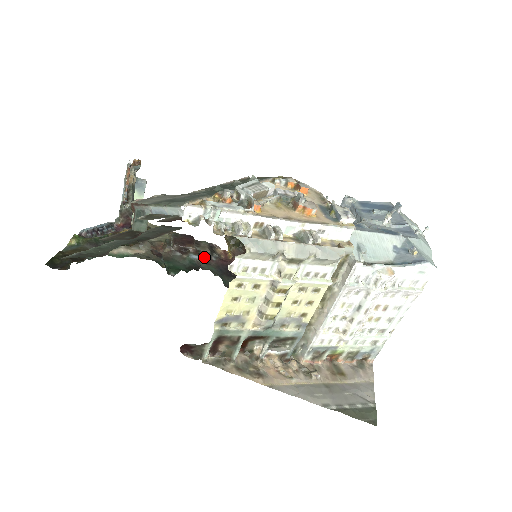
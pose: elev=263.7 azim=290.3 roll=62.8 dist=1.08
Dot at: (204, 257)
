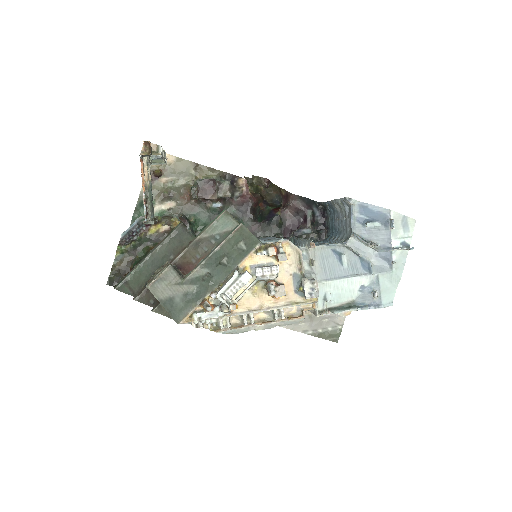
Dot at: (226, 198)
